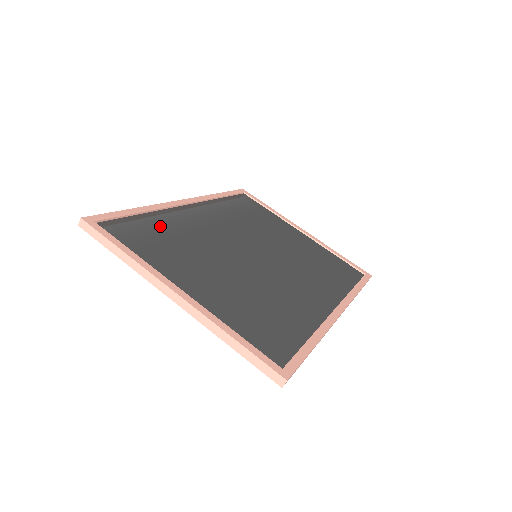
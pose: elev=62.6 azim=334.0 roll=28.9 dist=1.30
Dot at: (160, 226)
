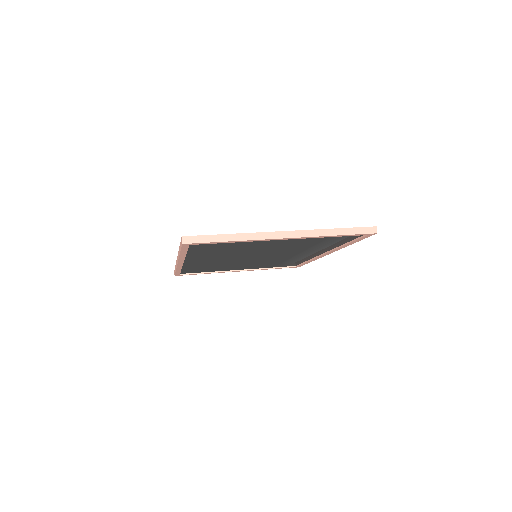
Dot at: occluded
